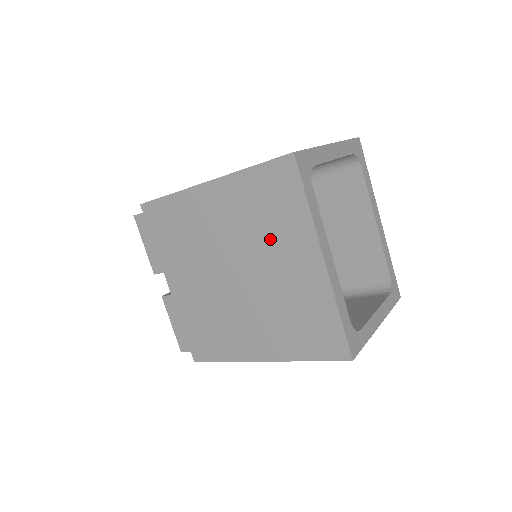
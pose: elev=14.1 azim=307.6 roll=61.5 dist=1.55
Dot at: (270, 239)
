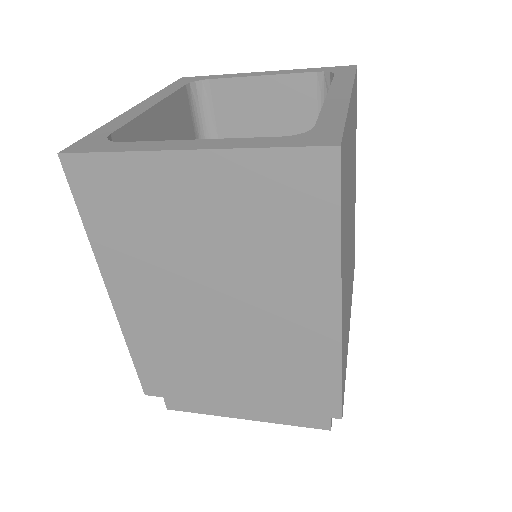
Dot at: occluded
